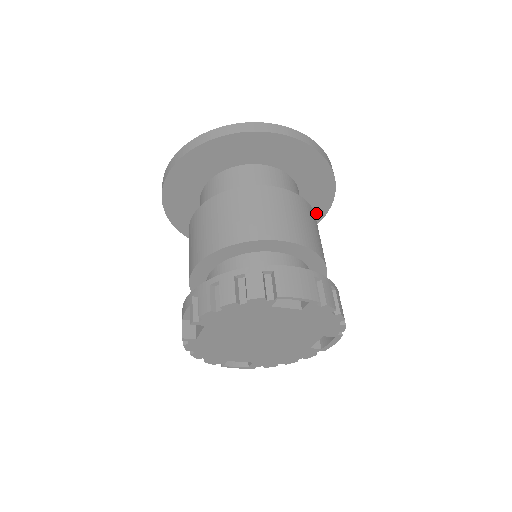
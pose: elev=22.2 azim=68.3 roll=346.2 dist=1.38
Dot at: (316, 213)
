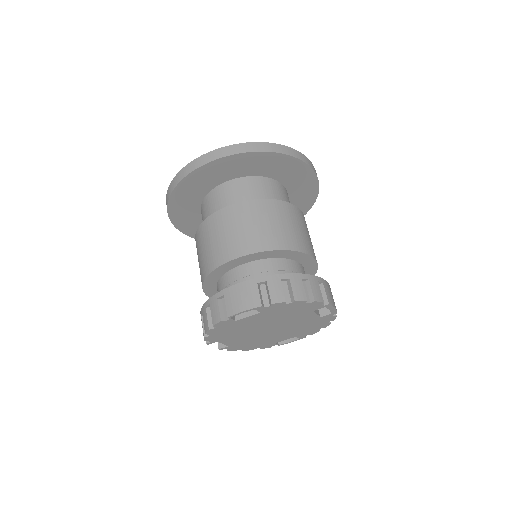
Dot at: (306, 178)
